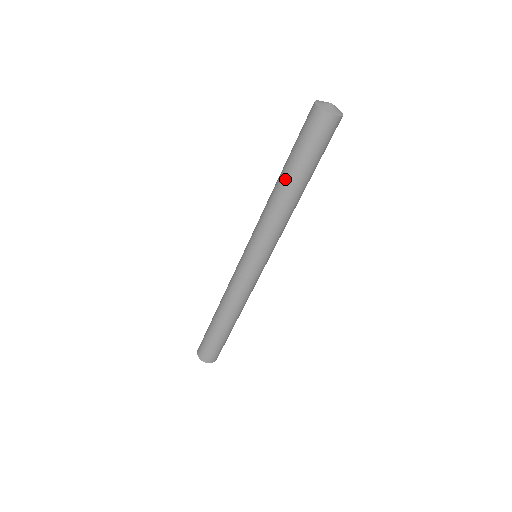
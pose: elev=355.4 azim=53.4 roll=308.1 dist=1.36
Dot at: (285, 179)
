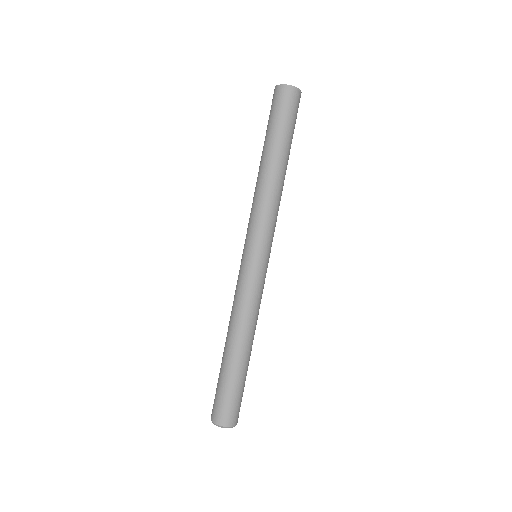
Dot at: (269, 156)
